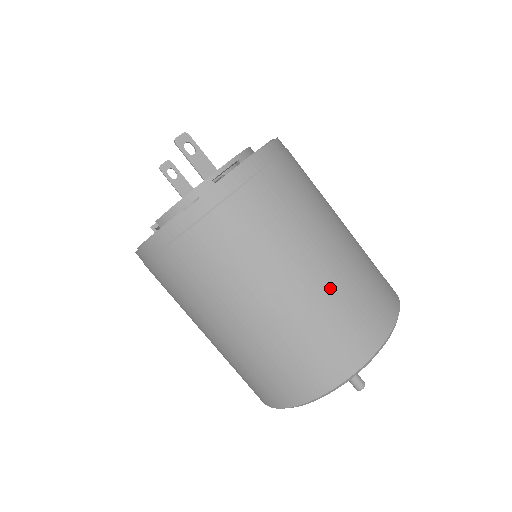
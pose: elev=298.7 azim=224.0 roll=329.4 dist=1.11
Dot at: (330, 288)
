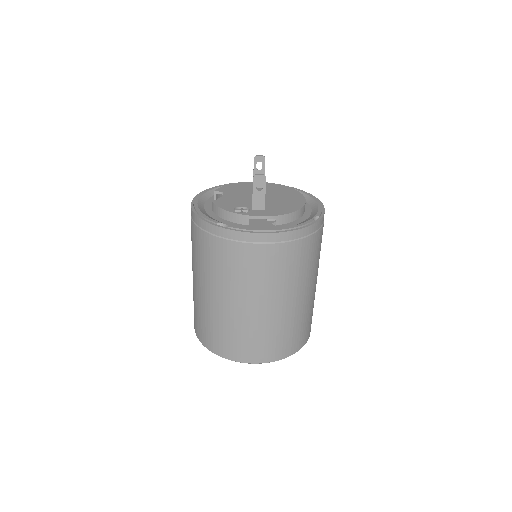
Dot at: (255, 321)
